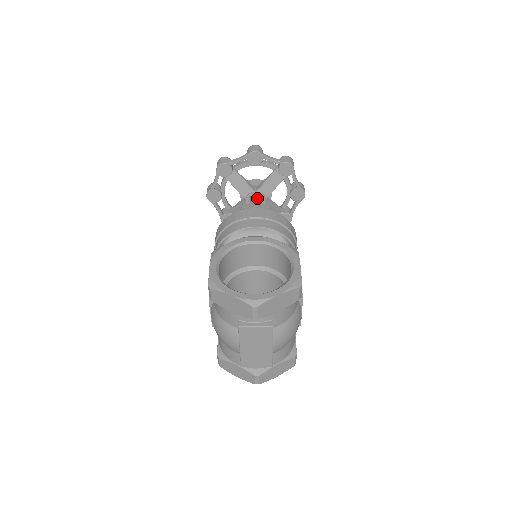
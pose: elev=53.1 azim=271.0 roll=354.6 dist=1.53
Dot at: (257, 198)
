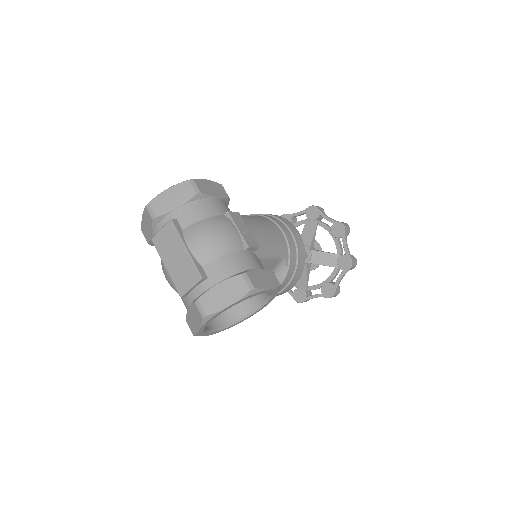
Dot at: occluded
